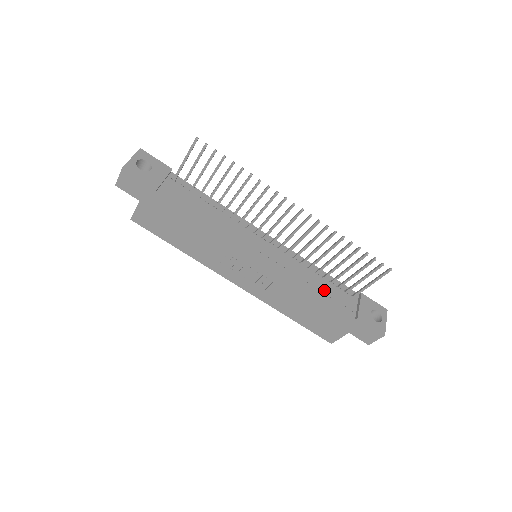
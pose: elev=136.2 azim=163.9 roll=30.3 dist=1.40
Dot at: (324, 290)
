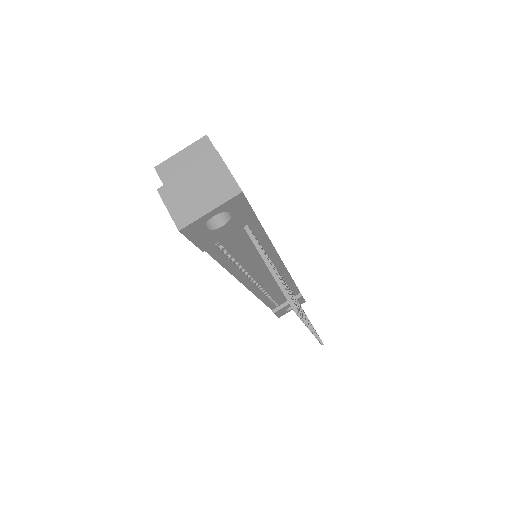
Dot at: (275, 297)
